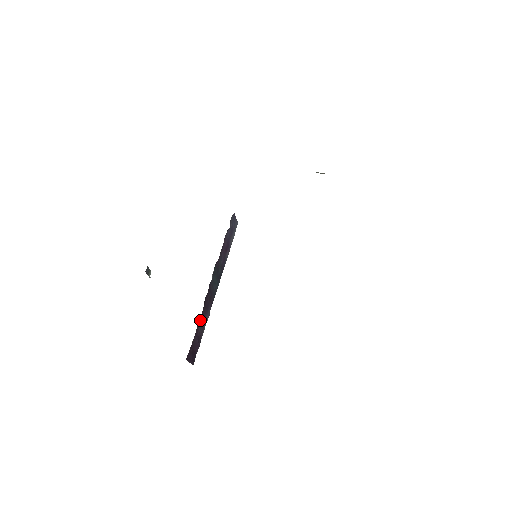
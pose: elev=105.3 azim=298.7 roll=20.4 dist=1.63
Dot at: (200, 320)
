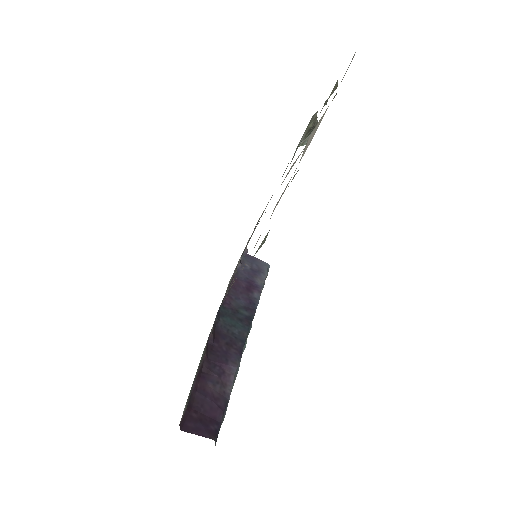
Dot at: (207, 372)
